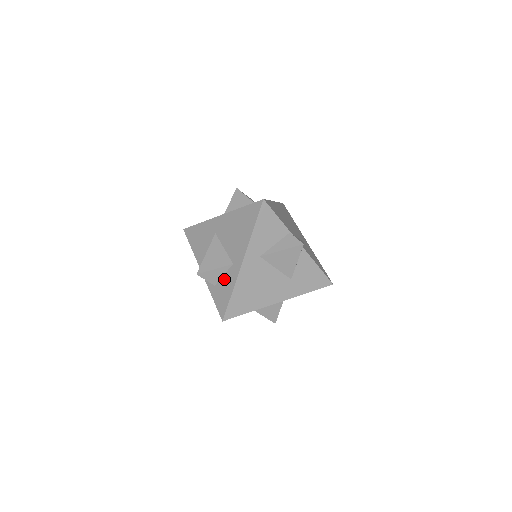
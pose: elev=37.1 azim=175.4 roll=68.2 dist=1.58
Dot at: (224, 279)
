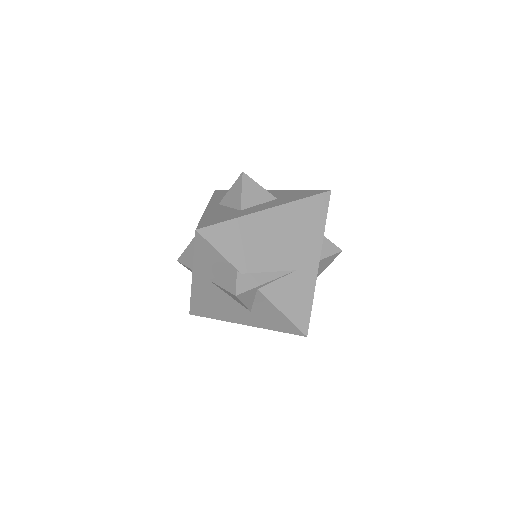
Dot at: occluded
